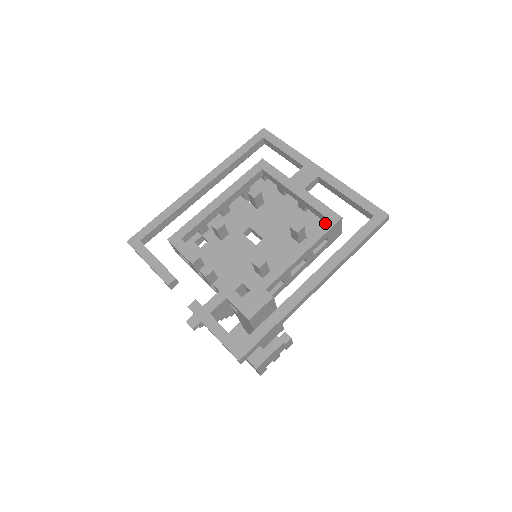
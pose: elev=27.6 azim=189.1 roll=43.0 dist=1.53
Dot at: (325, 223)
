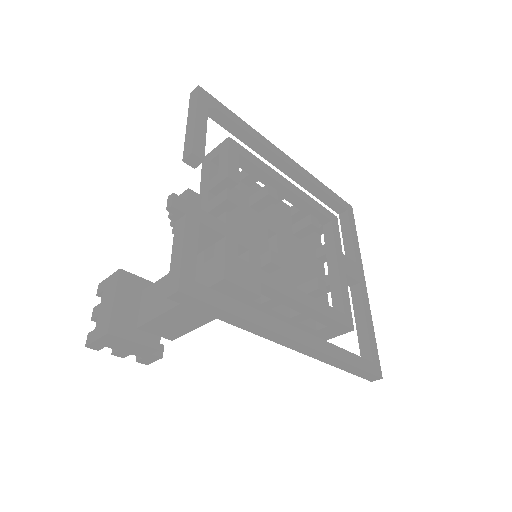
Dot at: (341, 314)
